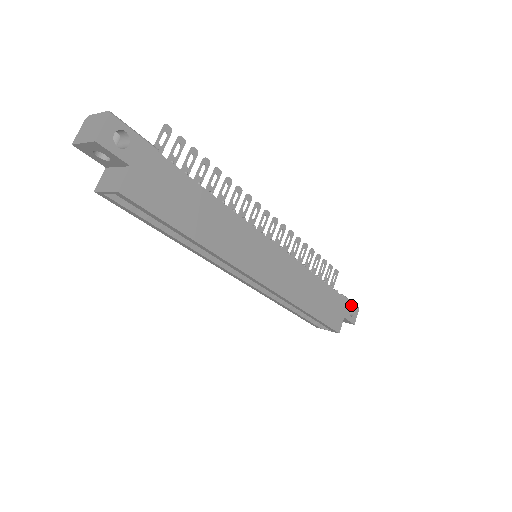
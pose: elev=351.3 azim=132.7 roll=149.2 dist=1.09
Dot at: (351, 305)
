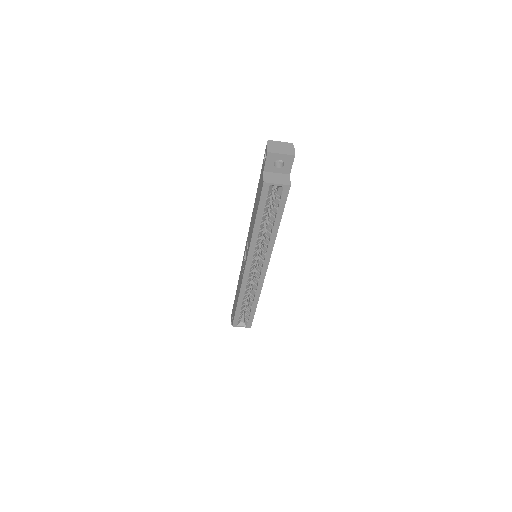
Dot at: occluded
